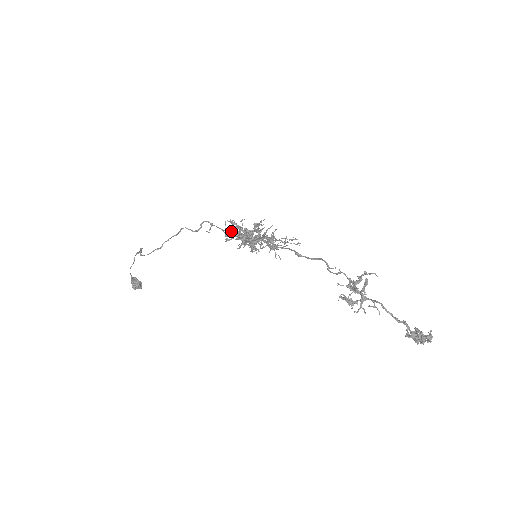
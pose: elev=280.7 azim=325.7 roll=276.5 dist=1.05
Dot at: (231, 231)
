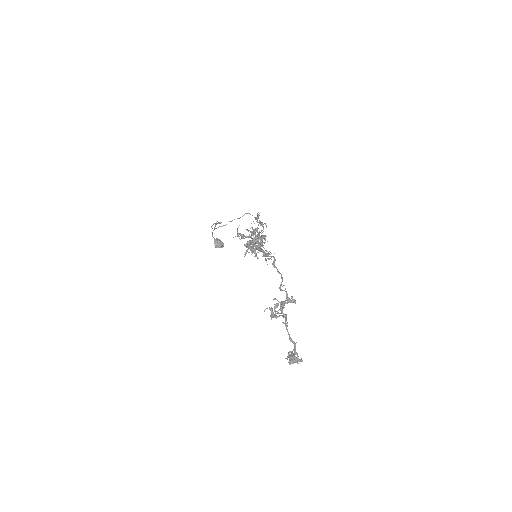
Dot at: (240, 234)
